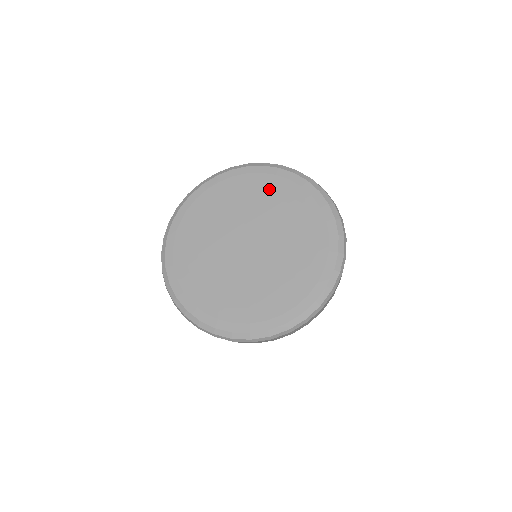
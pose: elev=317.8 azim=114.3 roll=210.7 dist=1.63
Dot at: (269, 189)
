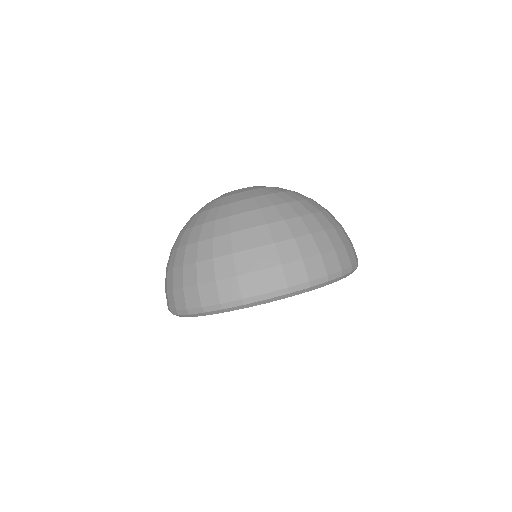
Dot at: occluded
